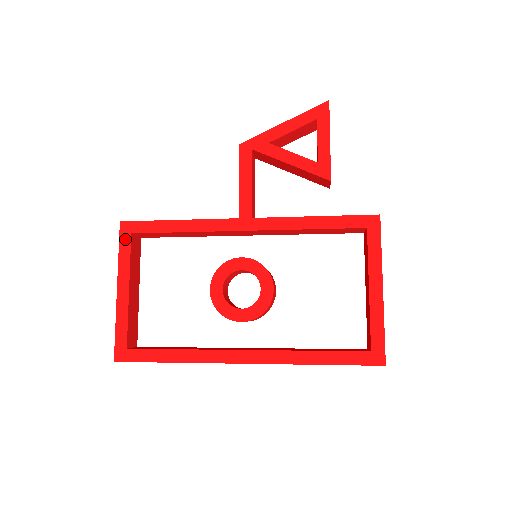
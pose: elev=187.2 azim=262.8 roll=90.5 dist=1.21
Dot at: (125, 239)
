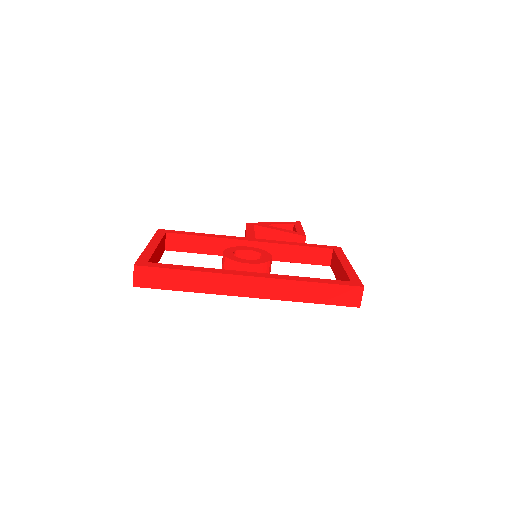
Dot at: (160, 233)
